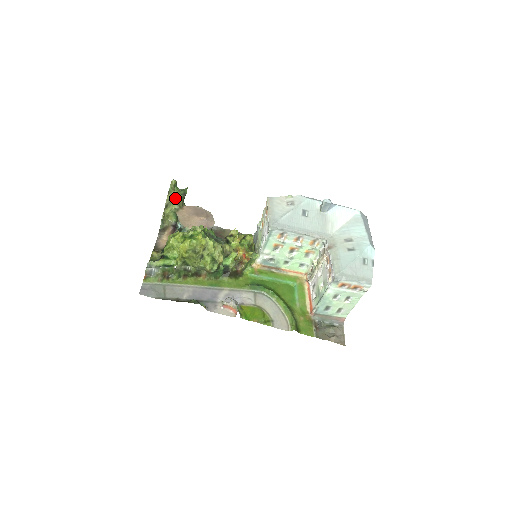
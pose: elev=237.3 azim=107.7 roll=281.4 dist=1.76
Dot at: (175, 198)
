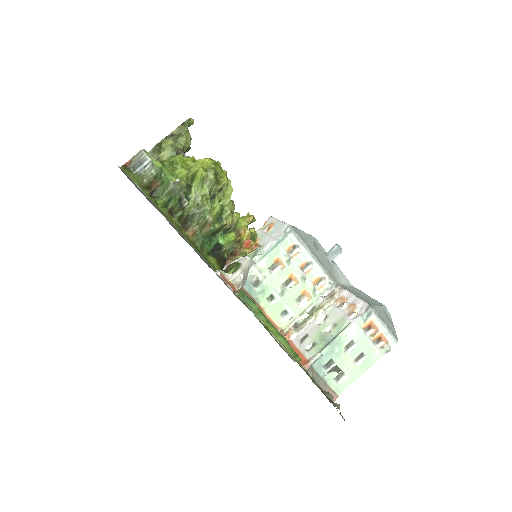
Dot at: (185, 136)
